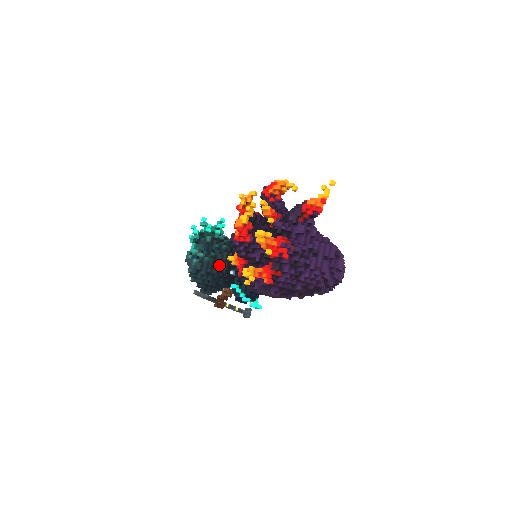
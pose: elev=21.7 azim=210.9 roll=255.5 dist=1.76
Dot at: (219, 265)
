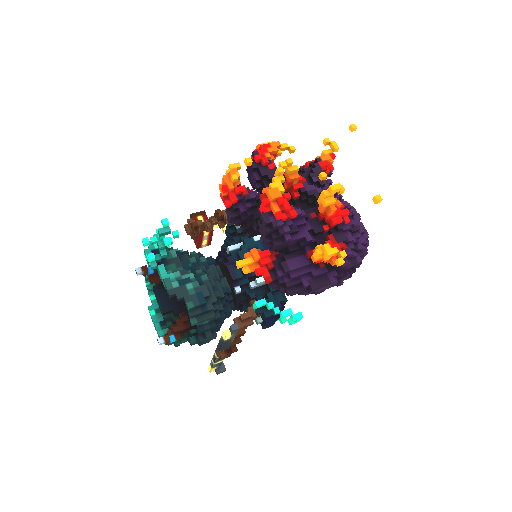
Dot at: (219, 284)
